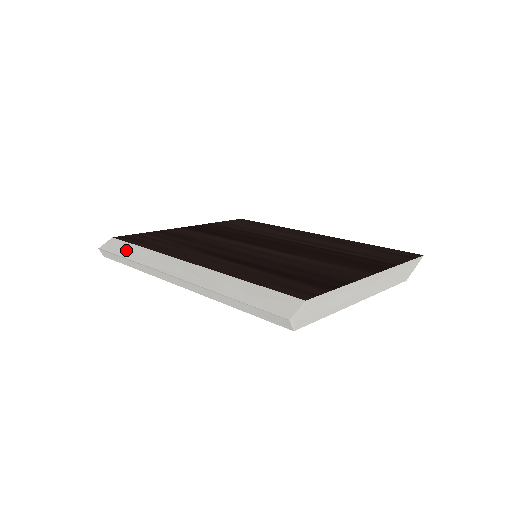
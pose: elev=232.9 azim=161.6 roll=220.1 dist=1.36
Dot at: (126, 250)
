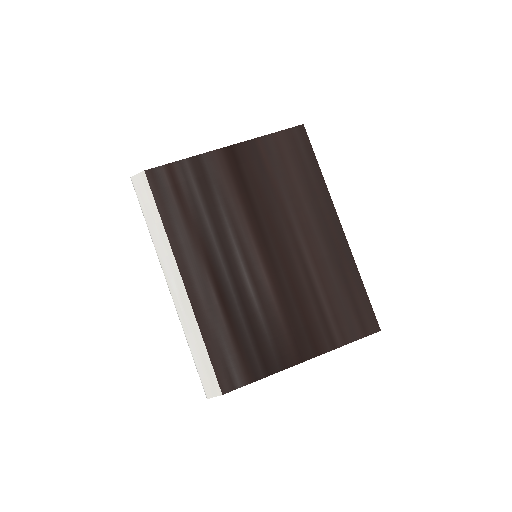
Dot at: (149, 209)
